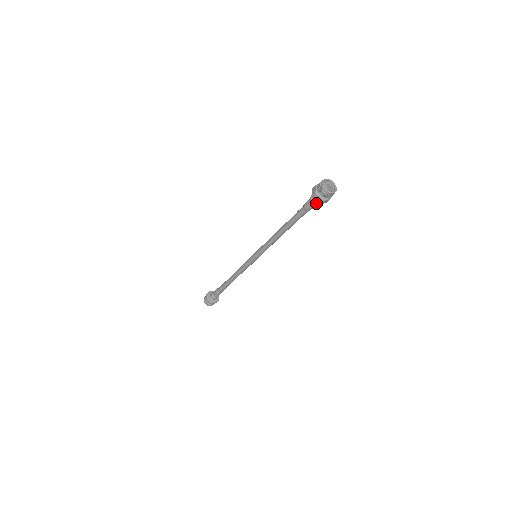
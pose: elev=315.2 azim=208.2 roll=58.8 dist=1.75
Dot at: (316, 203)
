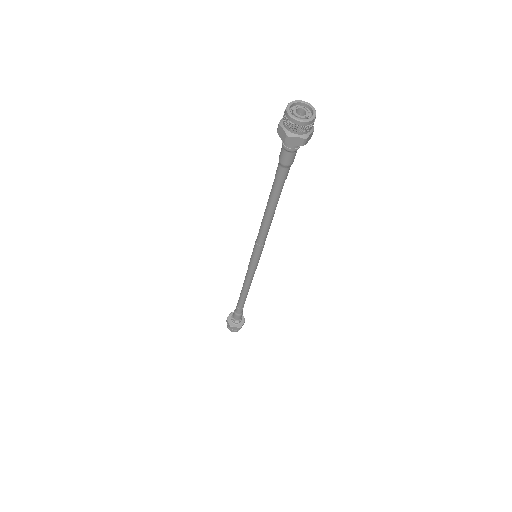
Dot at: (287, 147)
